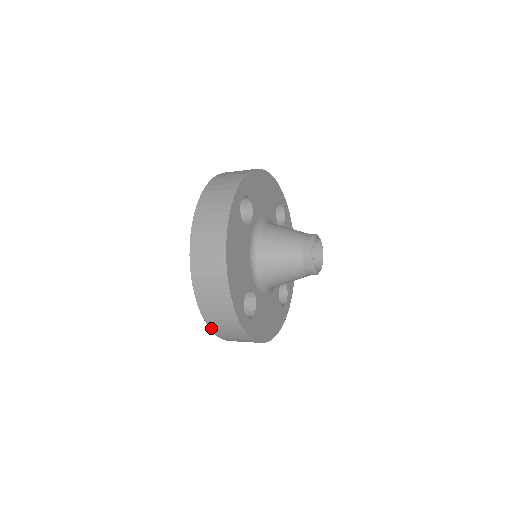
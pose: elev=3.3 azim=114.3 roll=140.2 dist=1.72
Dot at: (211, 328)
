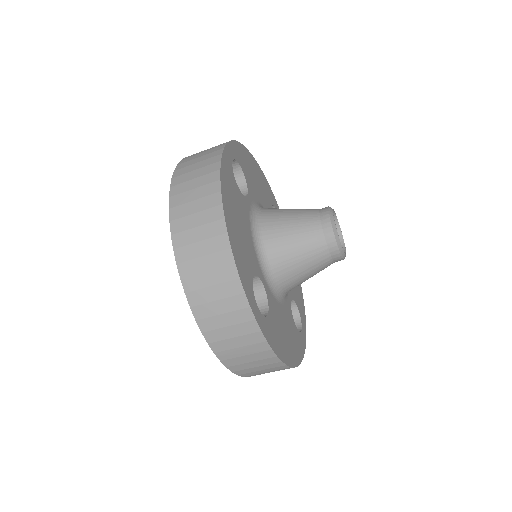
Dot at: (207, 337)
